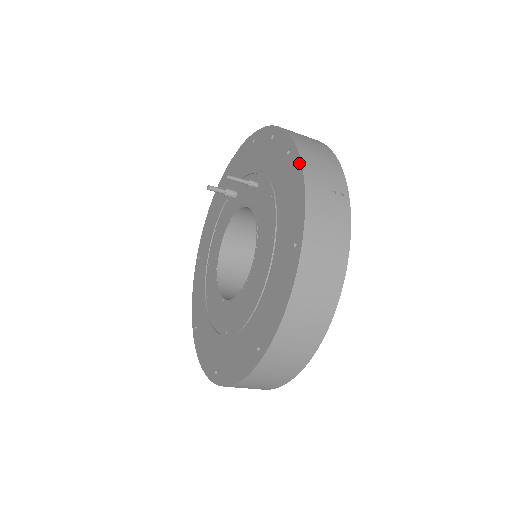
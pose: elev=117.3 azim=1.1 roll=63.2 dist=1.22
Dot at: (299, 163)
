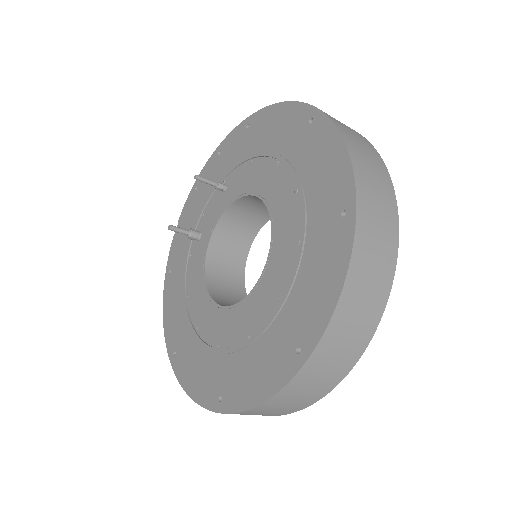
Dot at: (266, 109)
